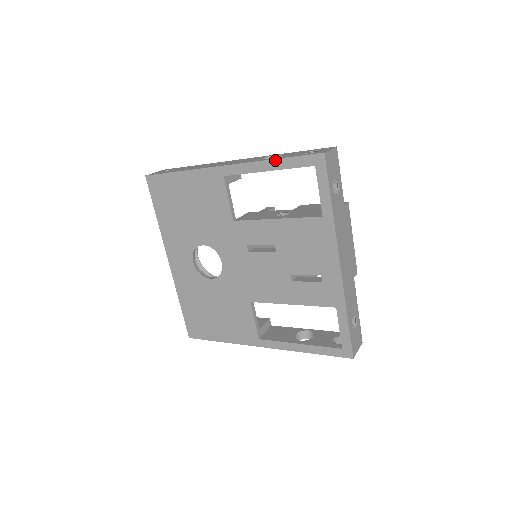
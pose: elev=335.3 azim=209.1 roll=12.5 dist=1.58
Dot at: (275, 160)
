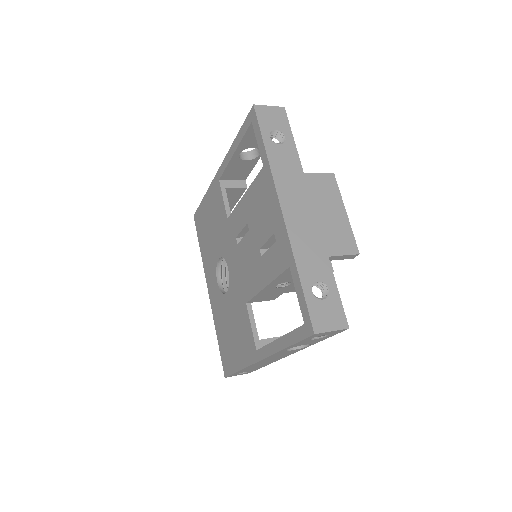
Dot at: (235, 139)
